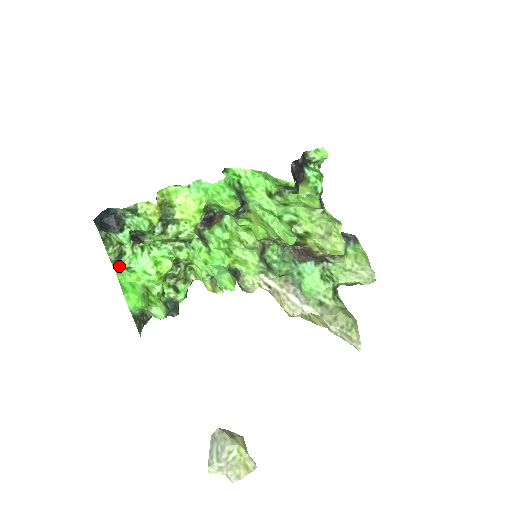
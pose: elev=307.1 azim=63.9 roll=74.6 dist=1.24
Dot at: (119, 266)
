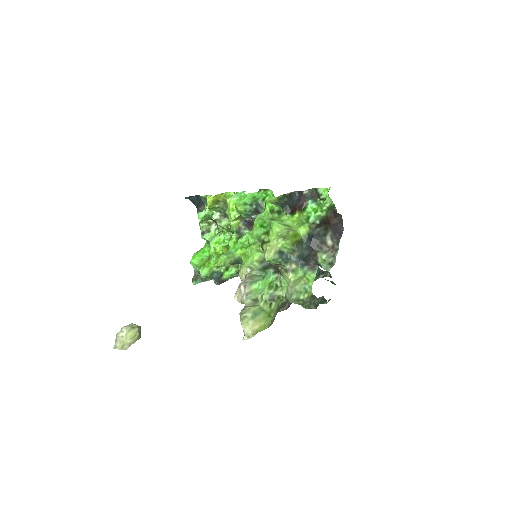
Dot at: (203, 237)
